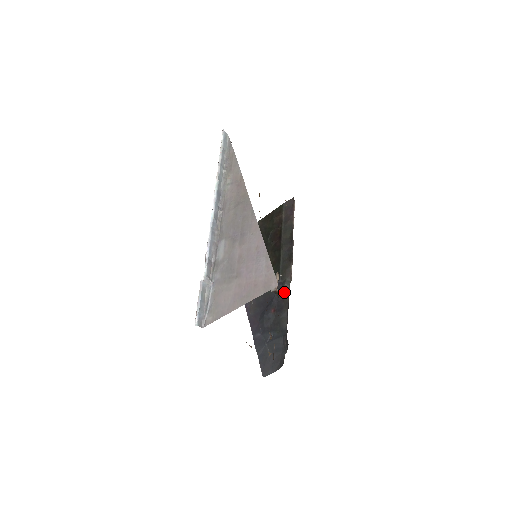
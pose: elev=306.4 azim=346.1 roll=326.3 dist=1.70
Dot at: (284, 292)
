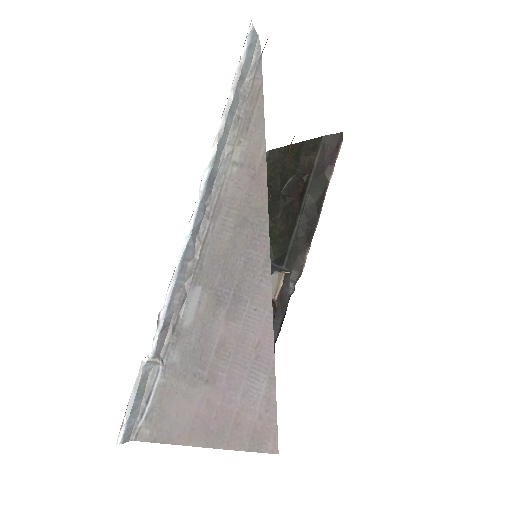
Dot at: (285, 287)
